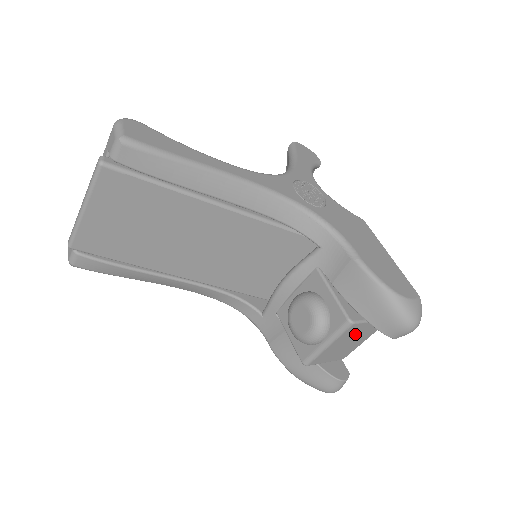
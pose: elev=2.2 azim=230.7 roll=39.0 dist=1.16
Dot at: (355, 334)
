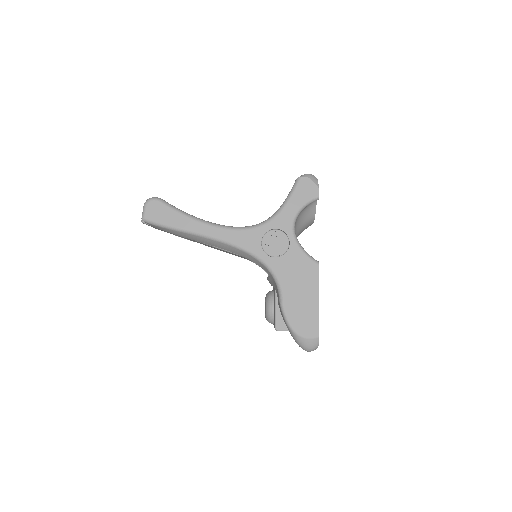
Dot at: occluded
